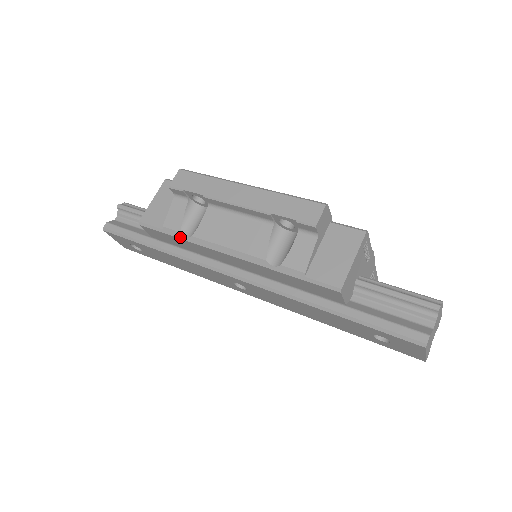
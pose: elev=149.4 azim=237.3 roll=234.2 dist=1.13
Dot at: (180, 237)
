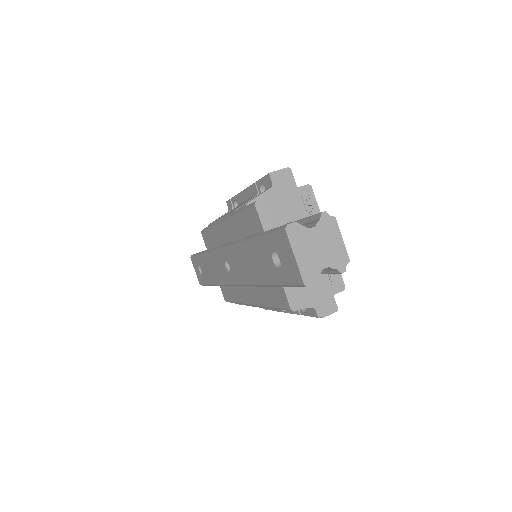
Dot at: (211, 226)
